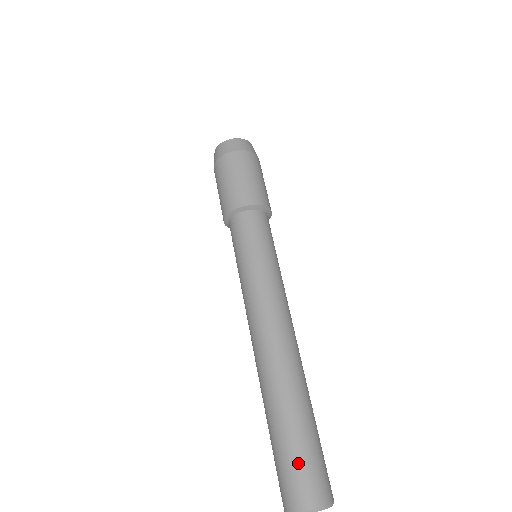
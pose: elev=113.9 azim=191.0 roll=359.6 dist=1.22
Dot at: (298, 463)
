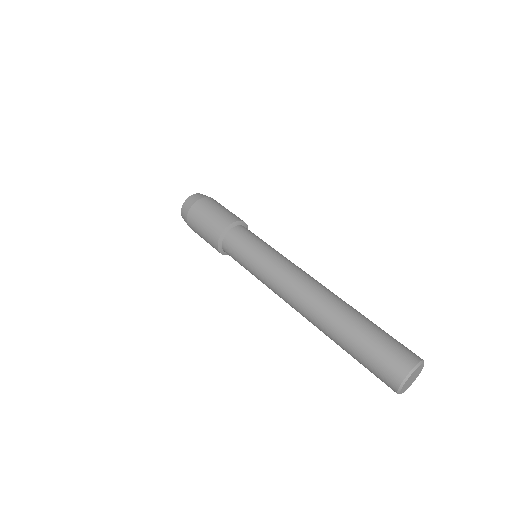
Dot at: (379, 350)
